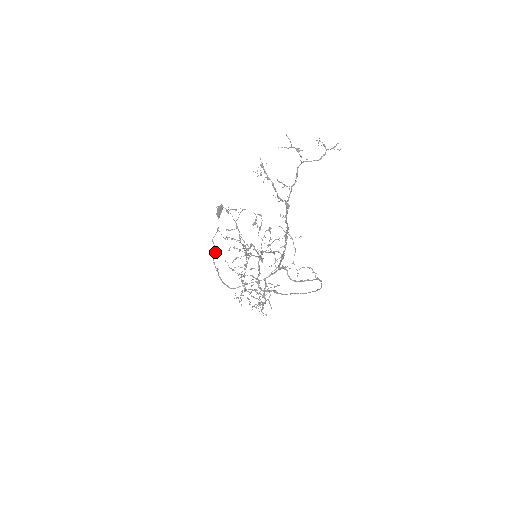
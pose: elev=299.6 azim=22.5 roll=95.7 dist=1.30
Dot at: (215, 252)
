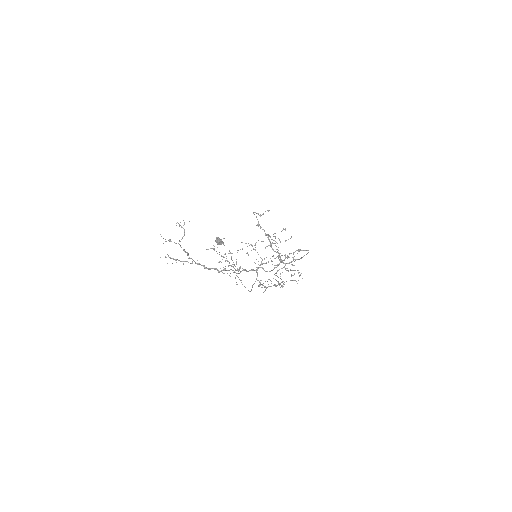
Dot at: occluded
